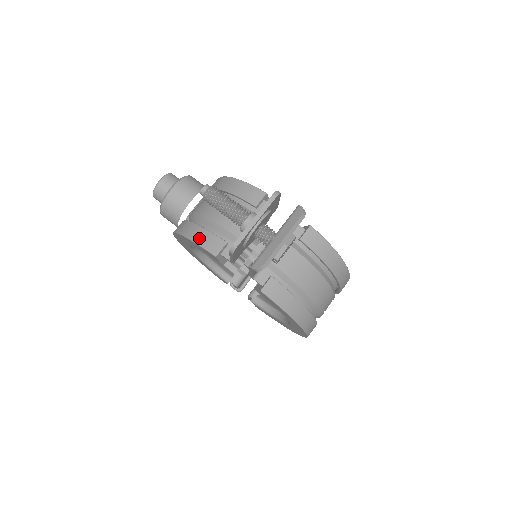
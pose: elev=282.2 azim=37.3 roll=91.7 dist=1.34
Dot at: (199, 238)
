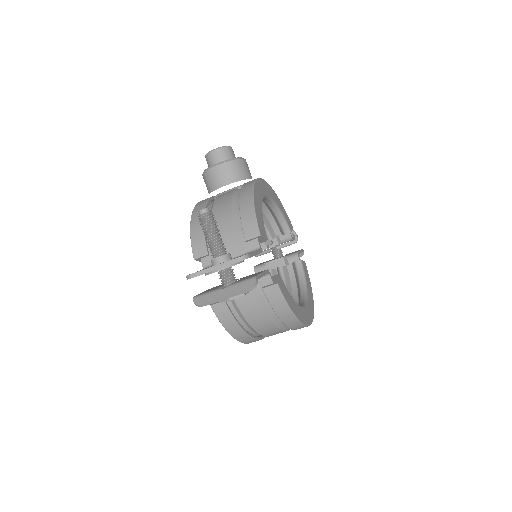
Dot at: (195, 234)
